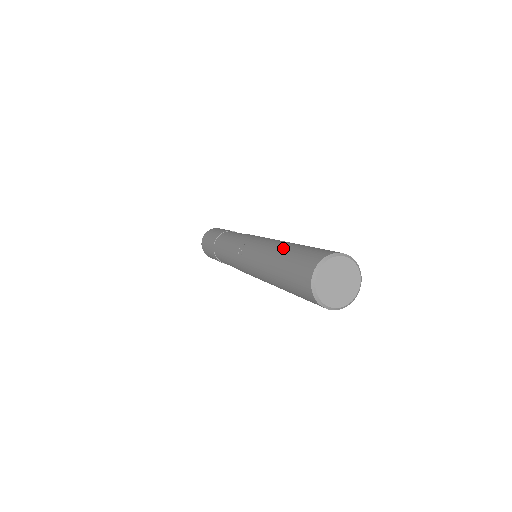
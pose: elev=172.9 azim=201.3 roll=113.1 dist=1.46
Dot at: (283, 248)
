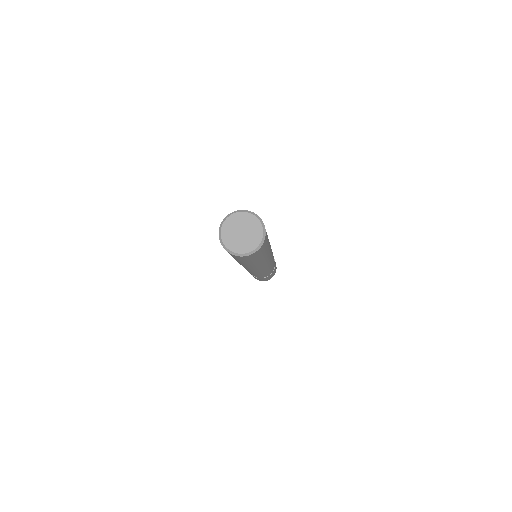
Dot at: occluded
